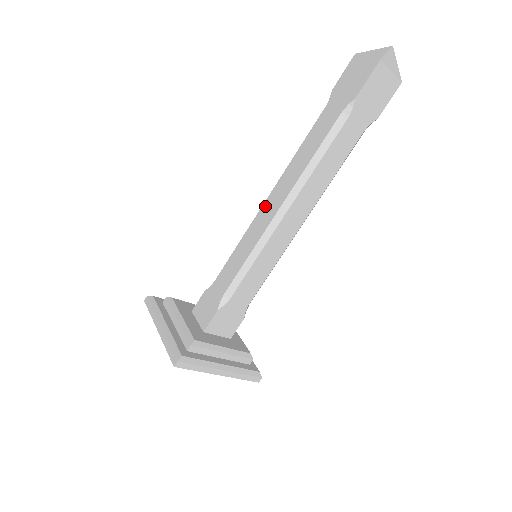
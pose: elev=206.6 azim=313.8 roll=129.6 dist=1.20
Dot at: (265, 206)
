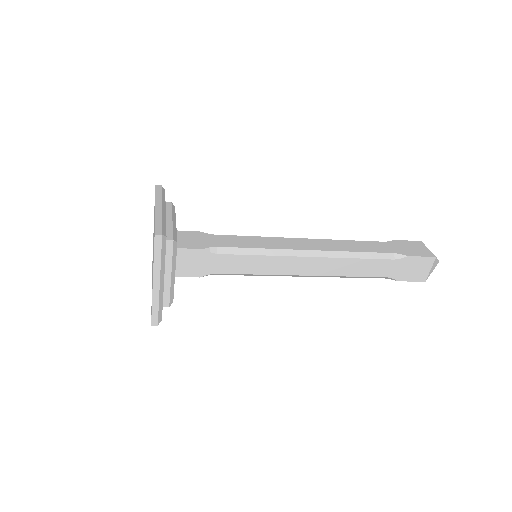
Dot at: (299, 240)
